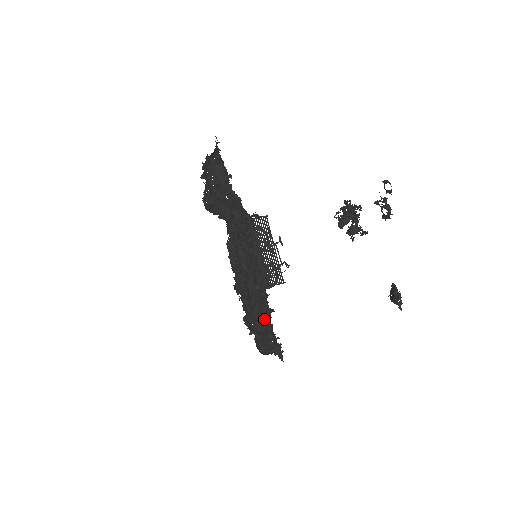
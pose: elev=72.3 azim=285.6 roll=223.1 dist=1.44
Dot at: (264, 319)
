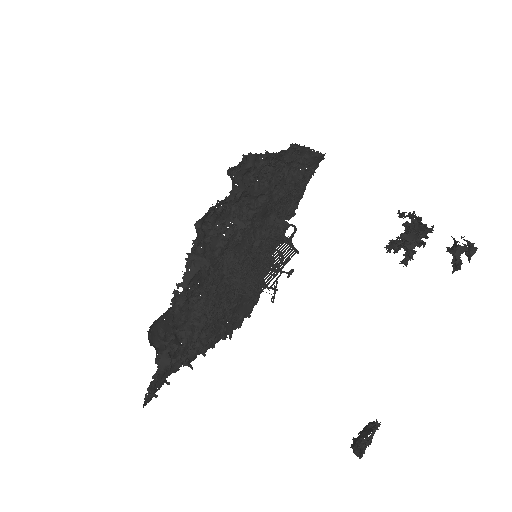
Dot at: occluded
